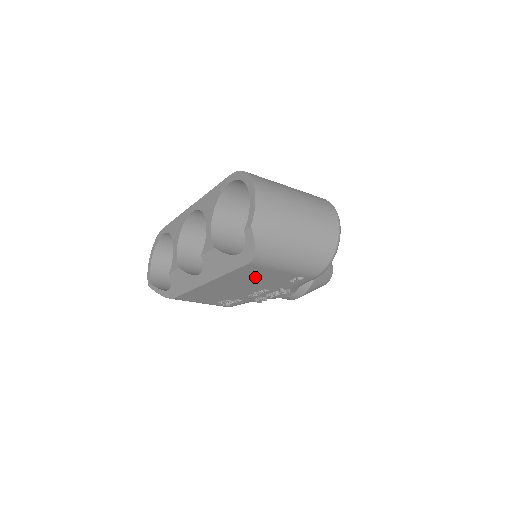
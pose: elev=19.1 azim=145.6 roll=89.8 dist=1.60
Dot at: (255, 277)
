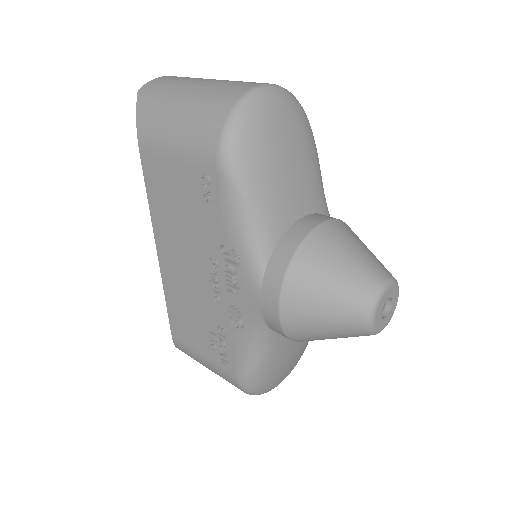
Dot at: (173, 203)
